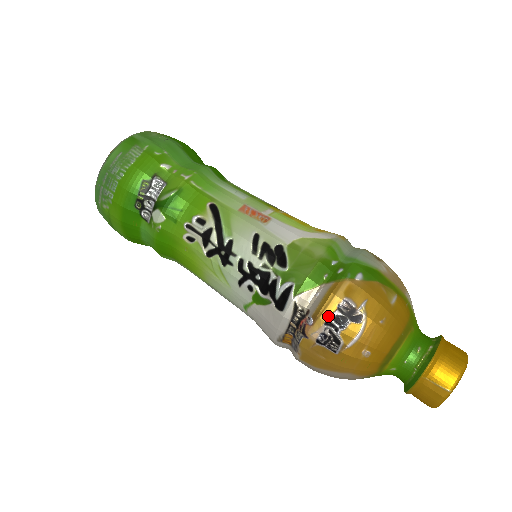
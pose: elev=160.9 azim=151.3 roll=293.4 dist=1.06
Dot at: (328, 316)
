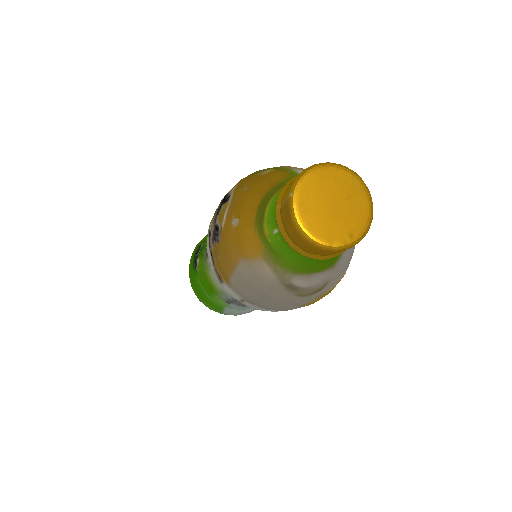
Dot at: (215, 216)
